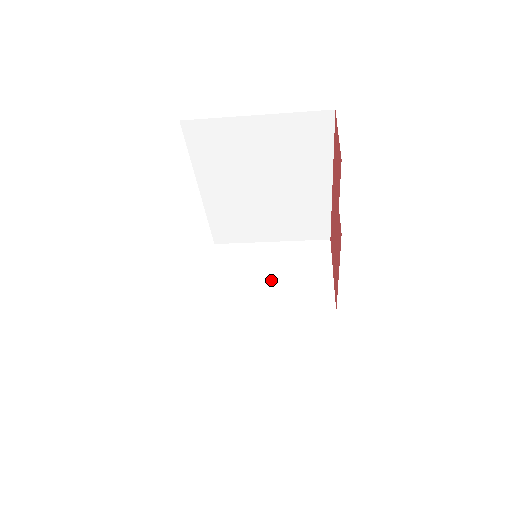
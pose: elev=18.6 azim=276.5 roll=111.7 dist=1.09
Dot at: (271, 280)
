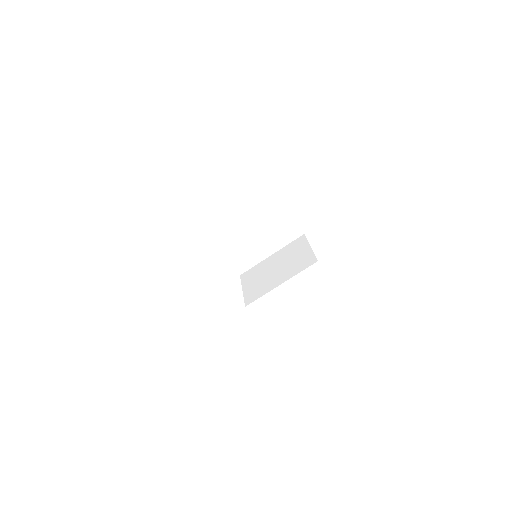
Dot at: (276, 270)
